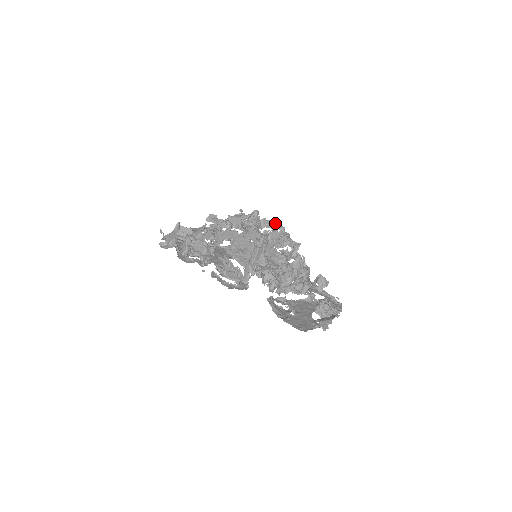
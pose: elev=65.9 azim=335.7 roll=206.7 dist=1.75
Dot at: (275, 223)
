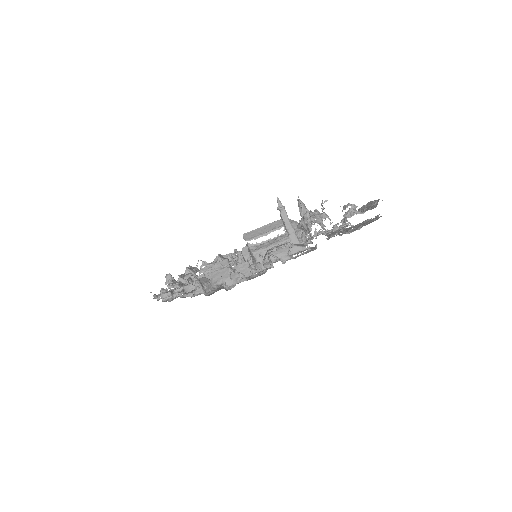
Dot at: (193, 267)
